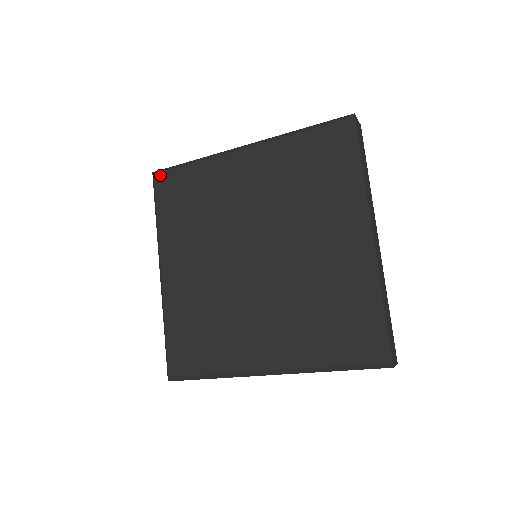
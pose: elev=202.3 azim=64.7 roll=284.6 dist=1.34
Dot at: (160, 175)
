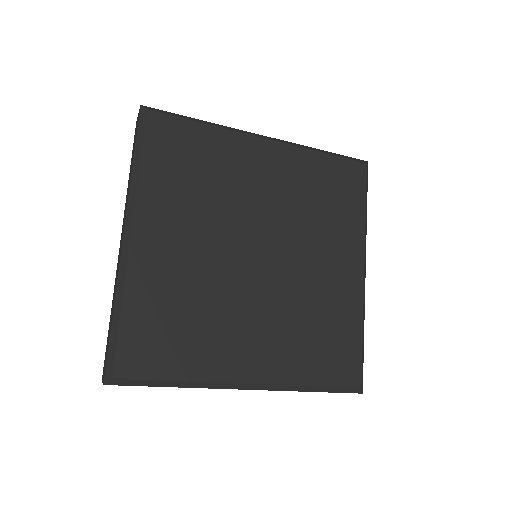
Dot at: (157, 115)
